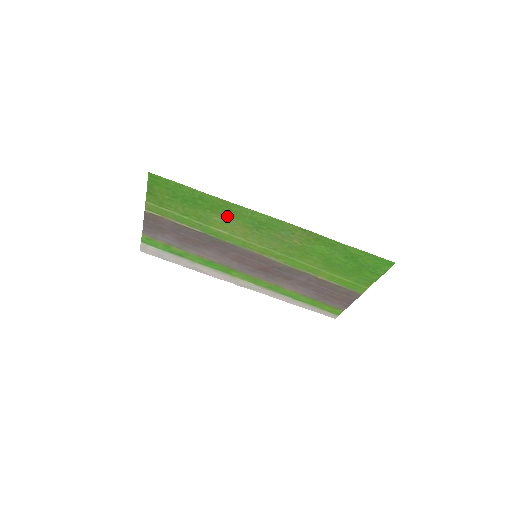
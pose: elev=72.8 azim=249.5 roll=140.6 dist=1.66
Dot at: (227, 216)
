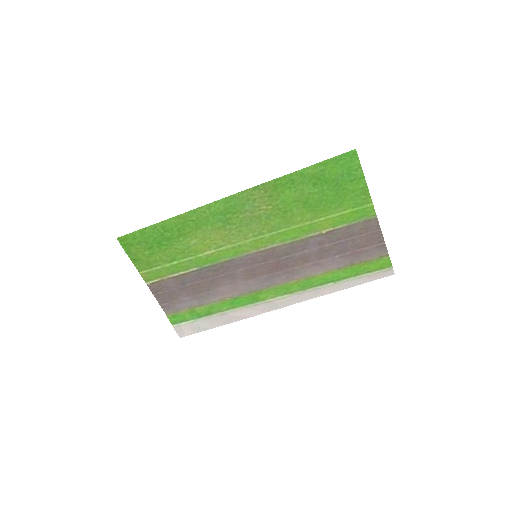
Dot at: (197, 231)
